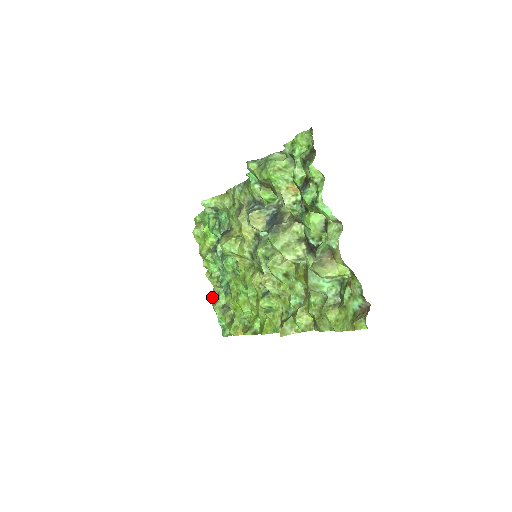
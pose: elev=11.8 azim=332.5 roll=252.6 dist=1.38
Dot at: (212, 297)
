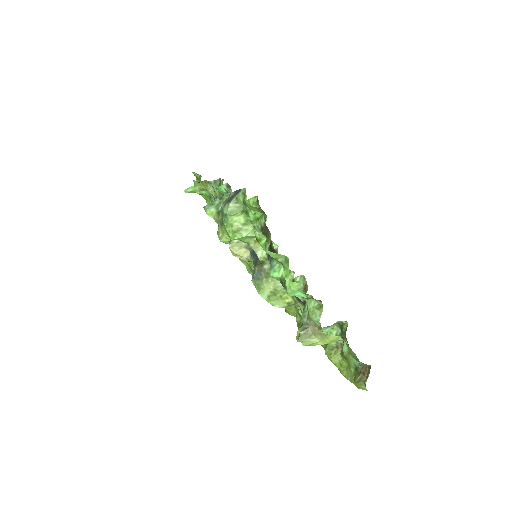
Dot at: occluded
